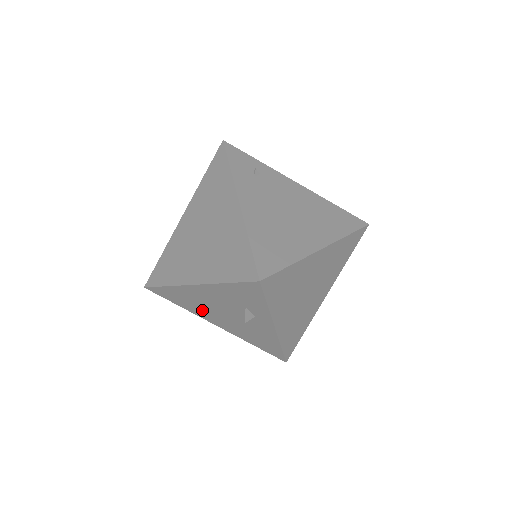
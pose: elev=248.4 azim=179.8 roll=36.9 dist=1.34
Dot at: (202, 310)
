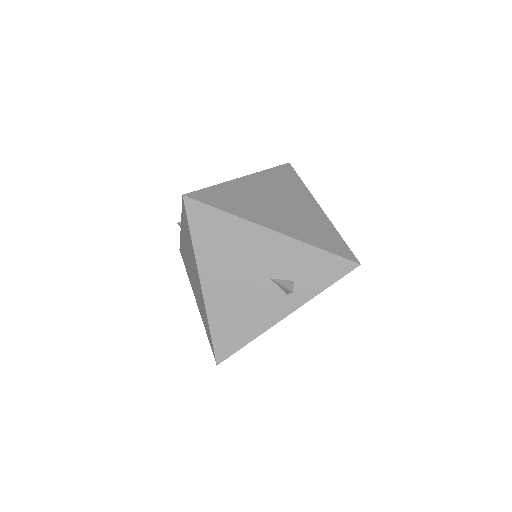
Dot at: (221, 259)
